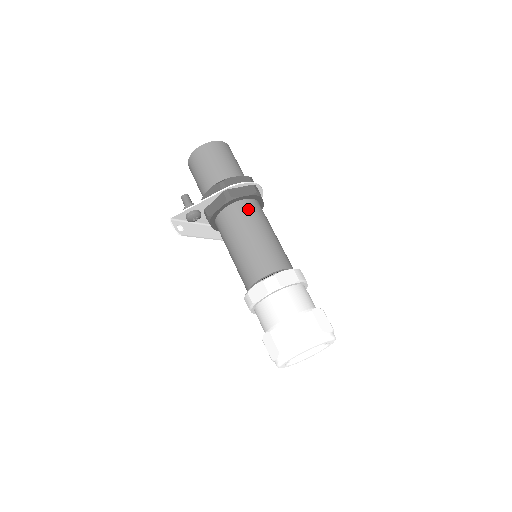
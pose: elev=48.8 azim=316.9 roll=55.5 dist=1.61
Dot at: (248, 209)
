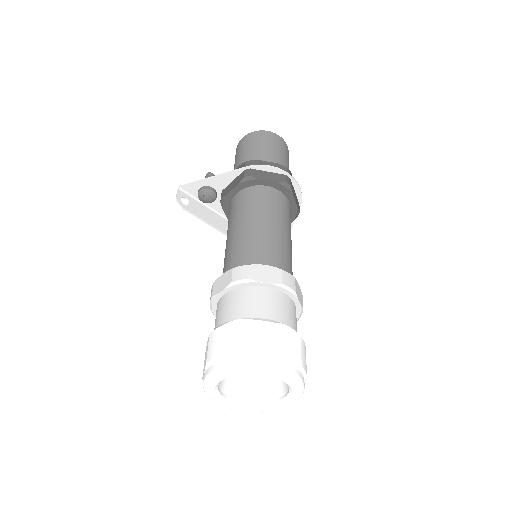
Dot at: (265, 196)
